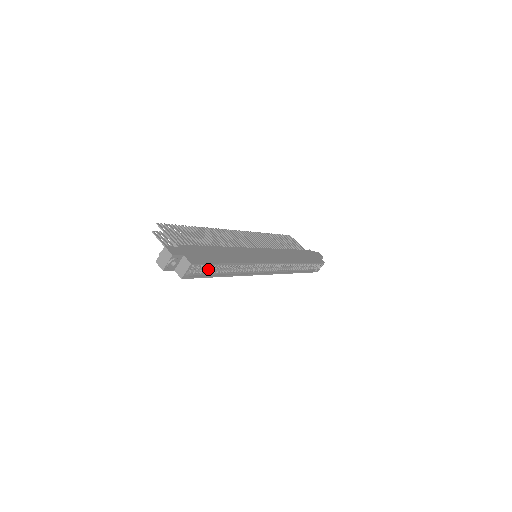
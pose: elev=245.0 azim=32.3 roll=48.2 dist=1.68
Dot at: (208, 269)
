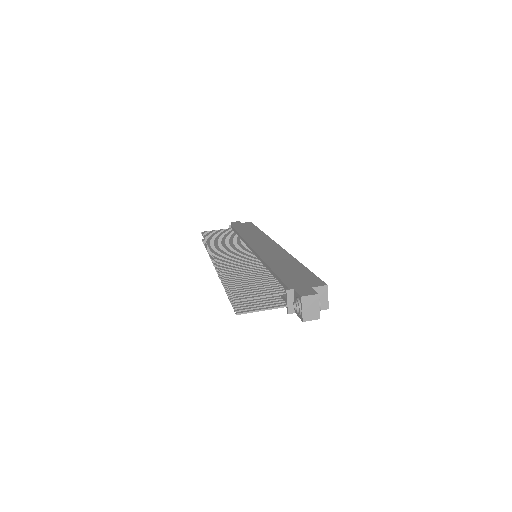
Dot at: occluded
